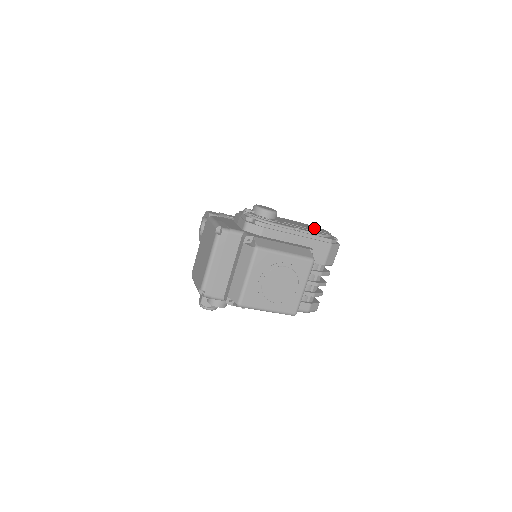
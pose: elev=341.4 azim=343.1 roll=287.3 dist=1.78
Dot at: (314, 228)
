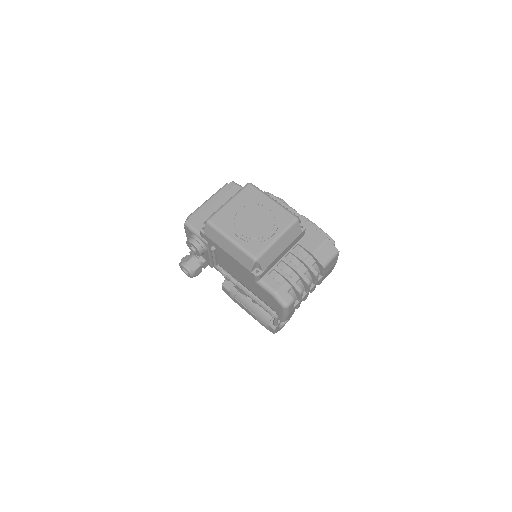
Dot at: occluded
